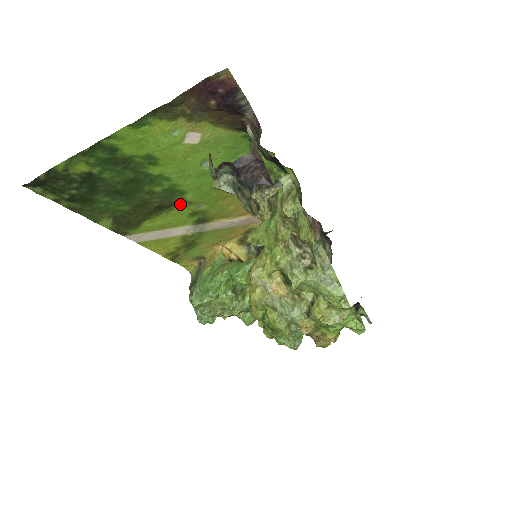
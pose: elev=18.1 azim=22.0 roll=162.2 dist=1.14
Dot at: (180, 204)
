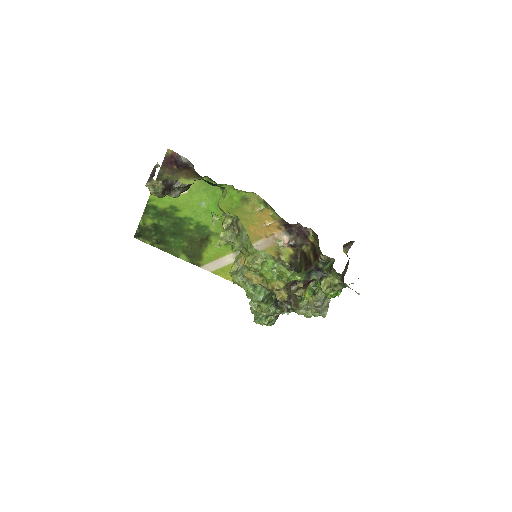
Dot at: (212, 236)
